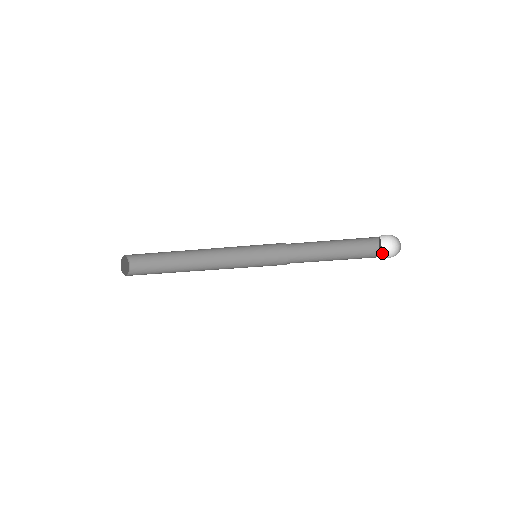
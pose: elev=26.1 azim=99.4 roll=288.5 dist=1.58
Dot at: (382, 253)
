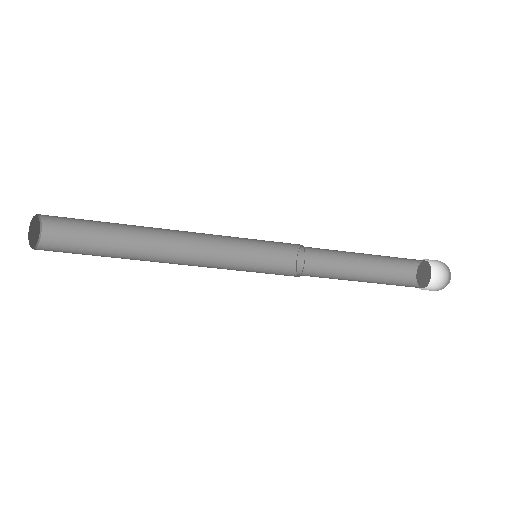
Dot at: (420, 284)
